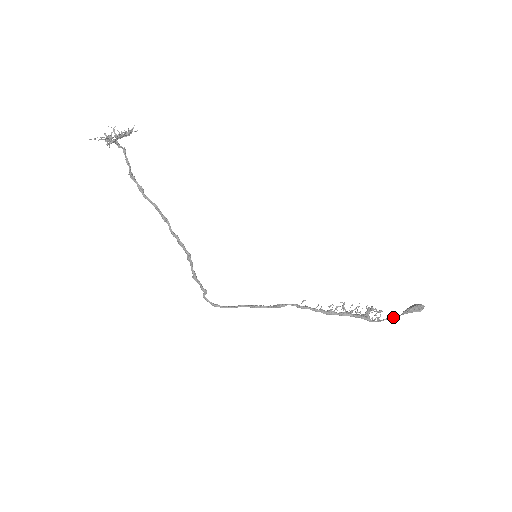
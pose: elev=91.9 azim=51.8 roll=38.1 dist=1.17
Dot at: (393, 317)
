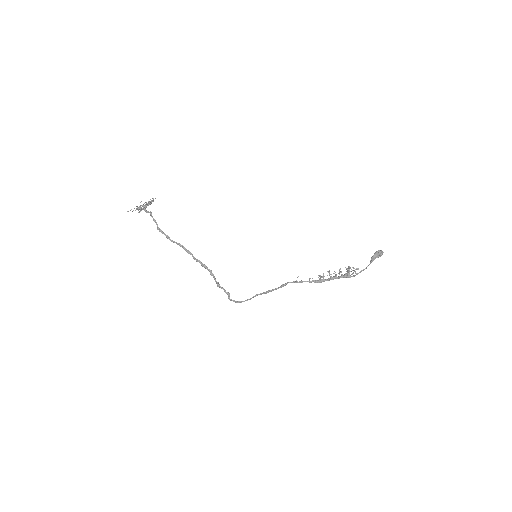
Dot at: (365, 268)
